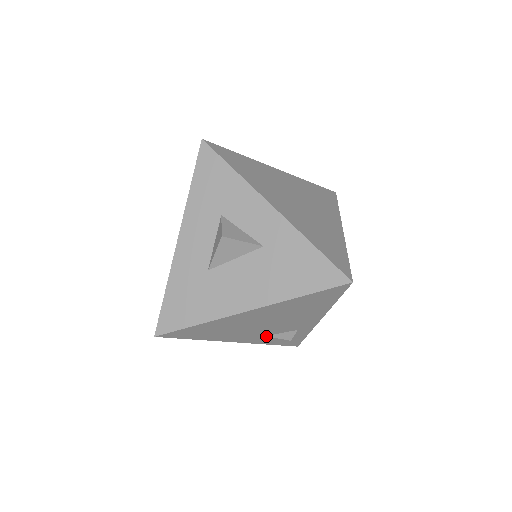
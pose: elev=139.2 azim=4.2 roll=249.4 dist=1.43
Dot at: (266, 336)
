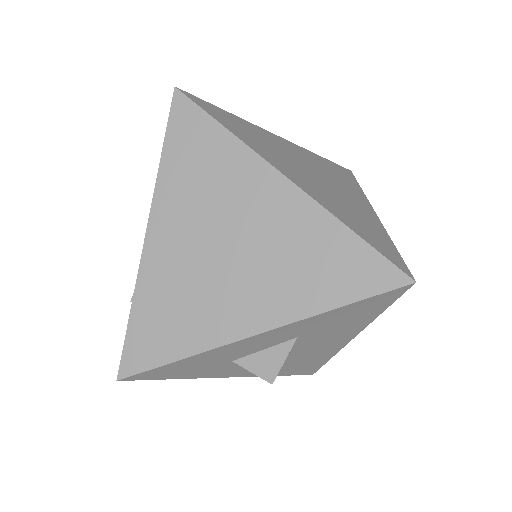
Dot at: occluded
